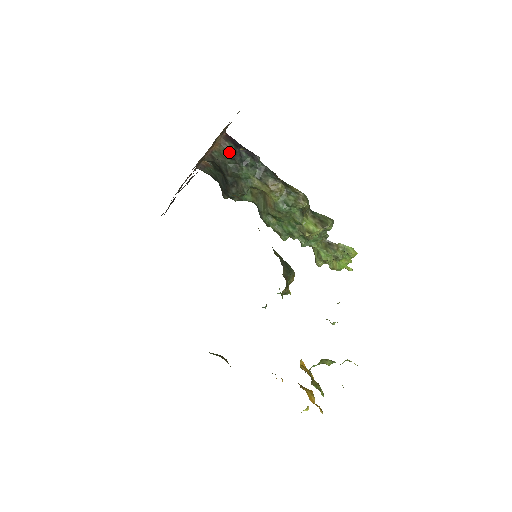
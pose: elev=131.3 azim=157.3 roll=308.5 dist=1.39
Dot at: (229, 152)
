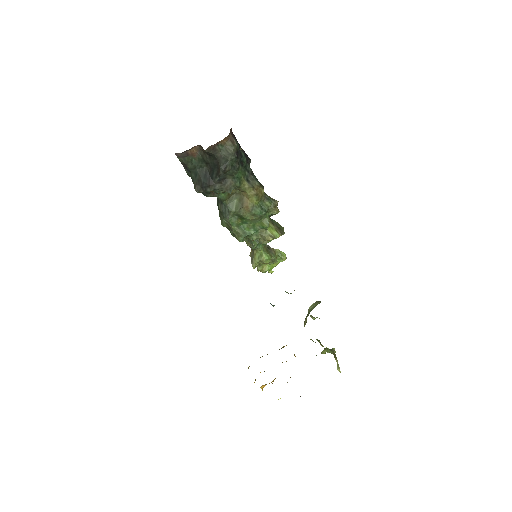
Dot at: (235, 149)
